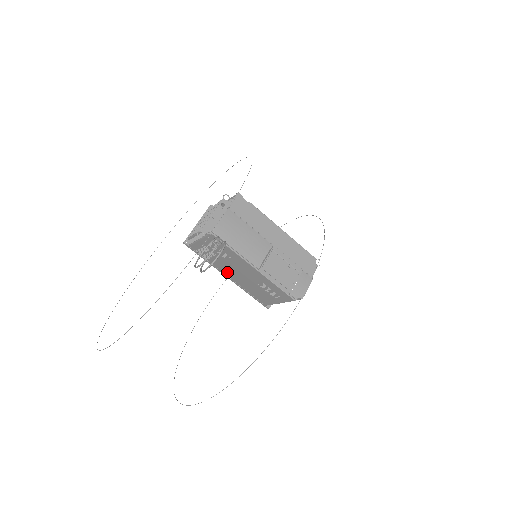
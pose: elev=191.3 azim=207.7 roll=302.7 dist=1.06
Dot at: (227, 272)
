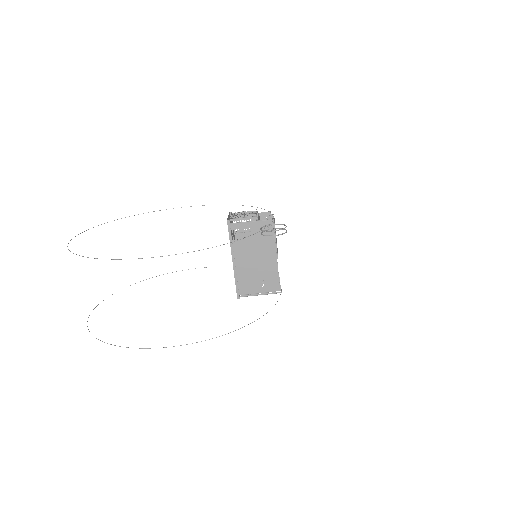
Dot at: (240, 256)
